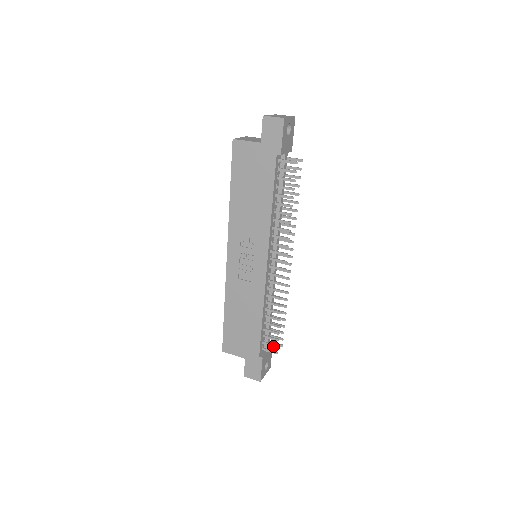
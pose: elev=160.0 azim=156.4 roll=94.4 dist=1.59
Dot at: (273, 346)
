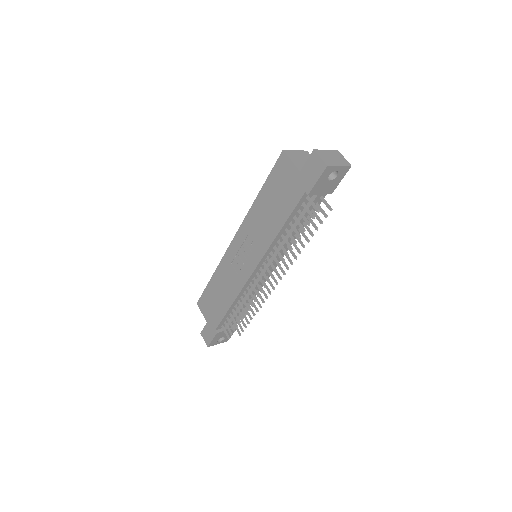
Dot at: (229, 331)
